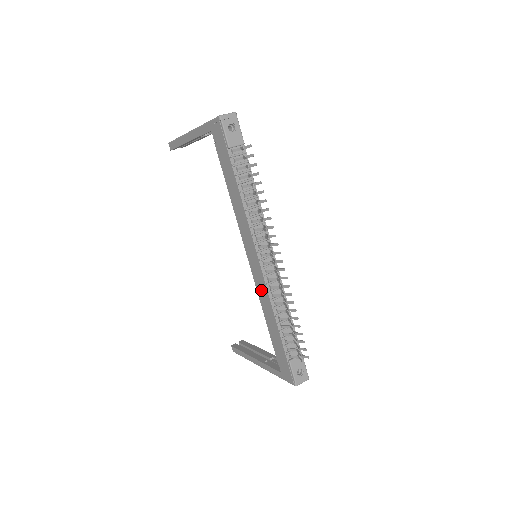
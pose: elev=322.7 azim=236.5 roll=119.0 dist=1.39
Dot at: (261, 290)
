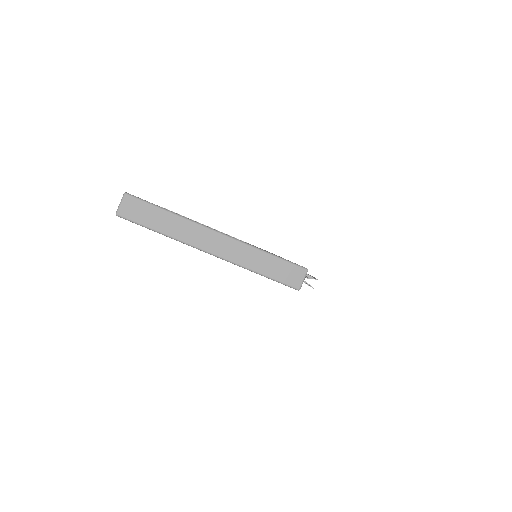
Dot at: occluded
